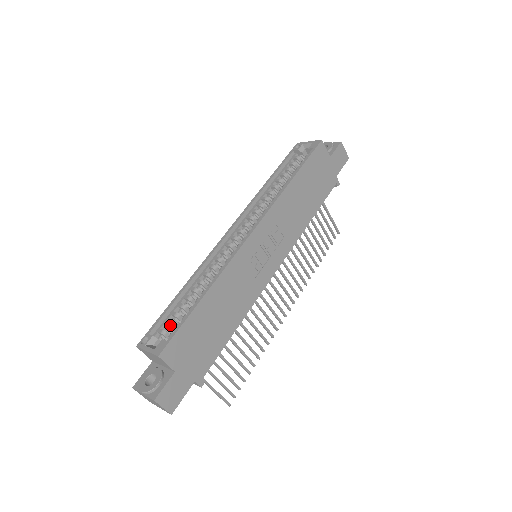
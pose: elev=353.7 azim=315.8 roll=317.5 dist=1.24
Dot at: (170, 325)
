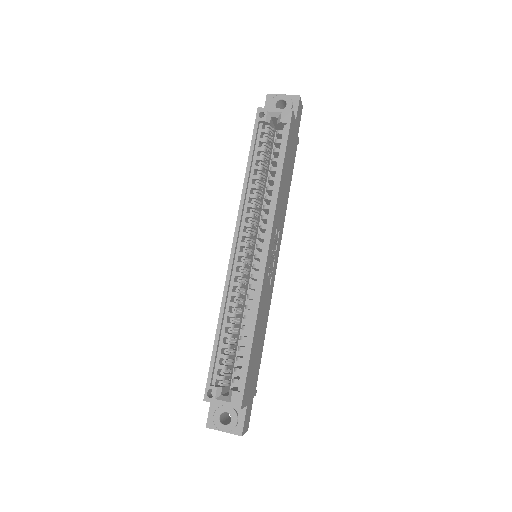
Dot at: (225, 369)
